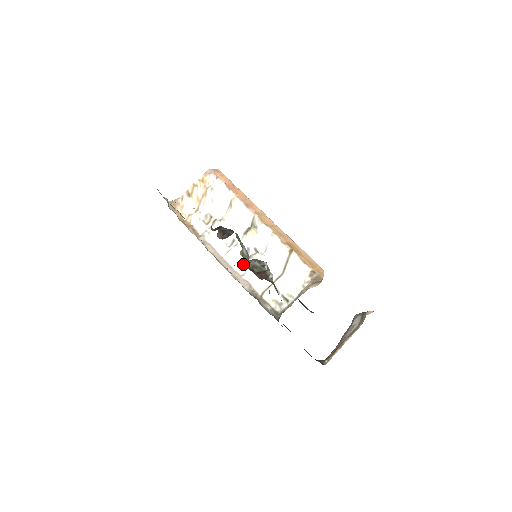
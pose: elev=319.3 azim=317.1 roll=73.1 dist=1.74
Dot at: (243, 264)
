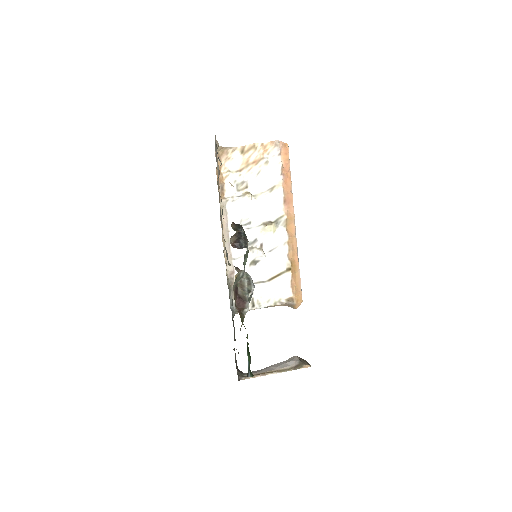
Dot at: (242, 250)
